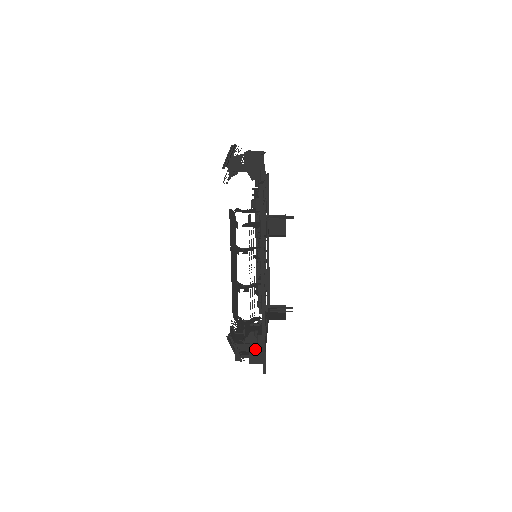
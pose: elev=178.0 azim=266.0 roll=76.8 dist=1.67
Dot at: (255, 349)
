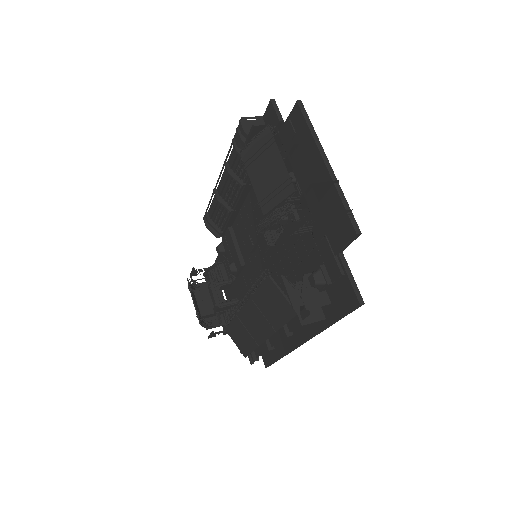
Dot at: occluded
